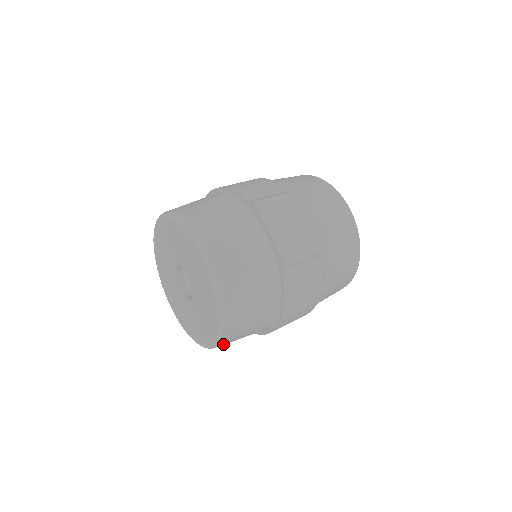
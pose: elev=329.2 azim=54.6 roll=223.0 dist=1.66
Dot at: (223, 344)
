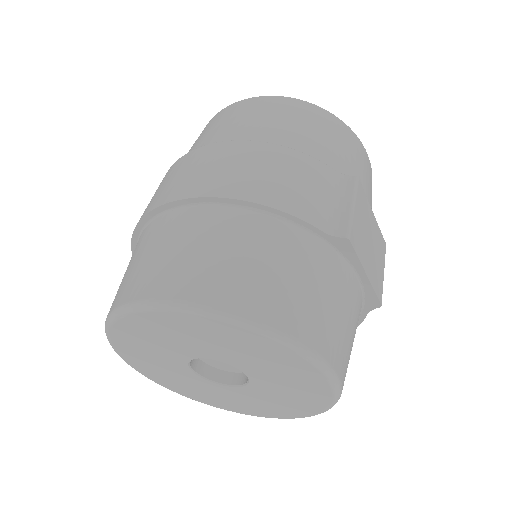
Dot at: occluded
